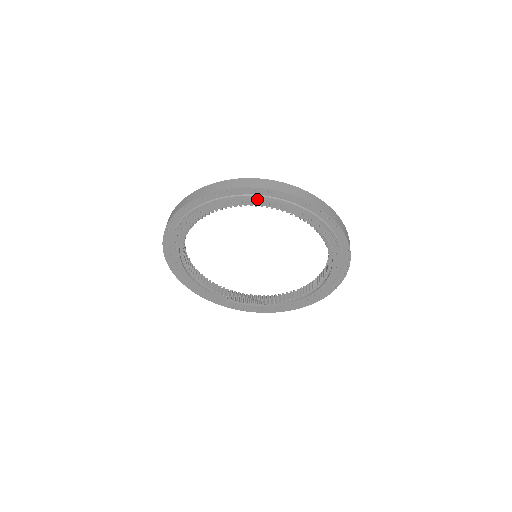
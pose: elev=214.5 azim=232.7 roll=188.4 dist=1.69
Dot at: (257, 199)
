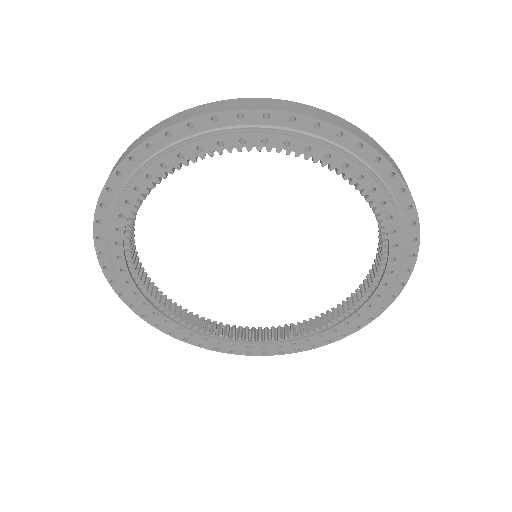
Dot at: (368, 173)
